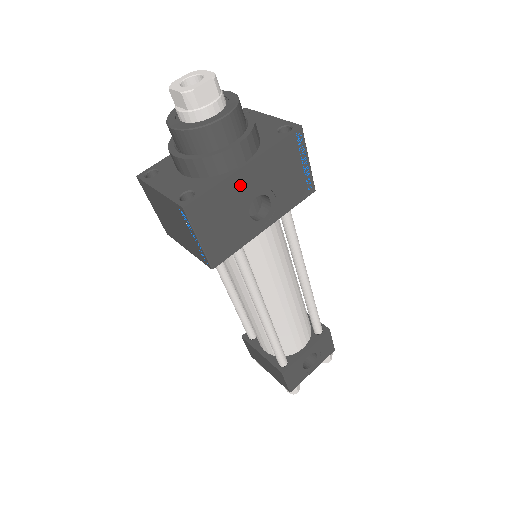
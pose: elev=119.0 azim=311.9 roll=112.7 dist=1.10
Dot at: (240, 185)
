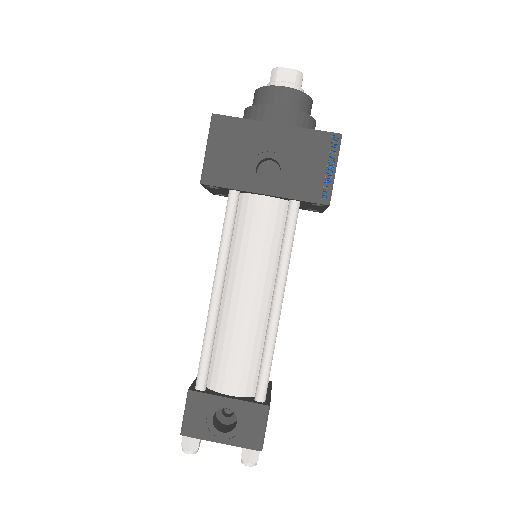
Dot at: (263, 135)
